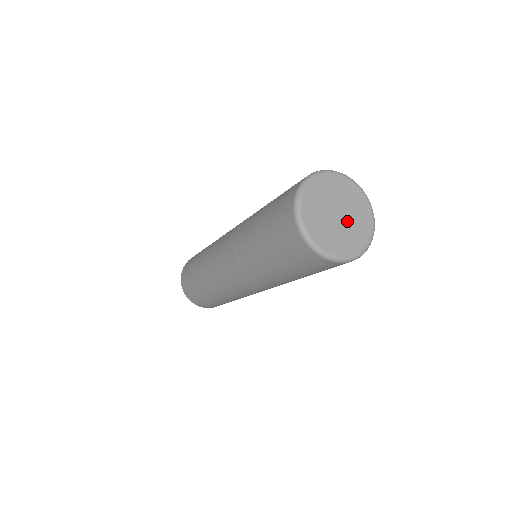
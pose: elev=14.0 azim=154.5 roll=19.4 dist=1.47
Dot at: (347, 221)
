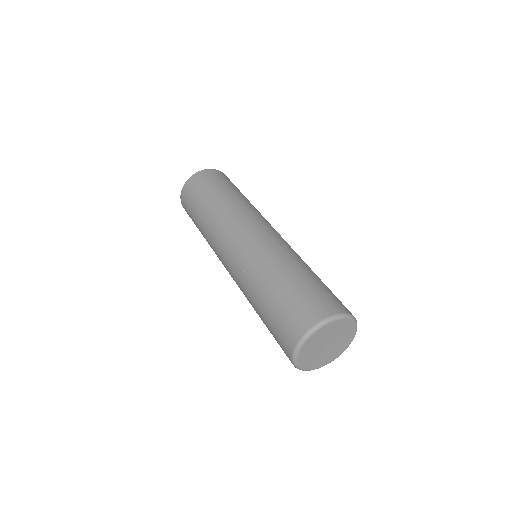
Dot at: (332, 346)
